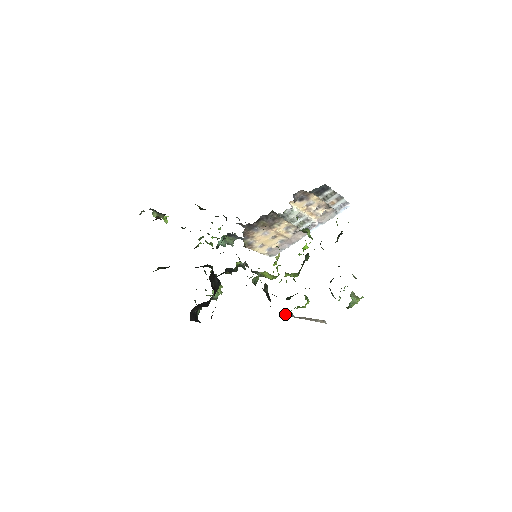
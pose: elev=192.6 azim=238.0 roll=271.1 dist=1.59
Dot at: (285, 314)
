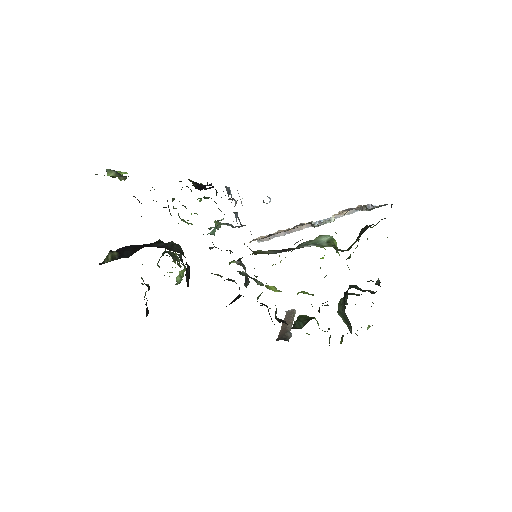
Dot at: (287, 337)
